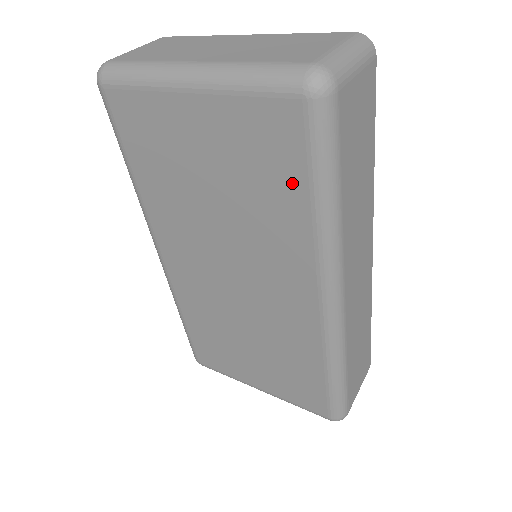
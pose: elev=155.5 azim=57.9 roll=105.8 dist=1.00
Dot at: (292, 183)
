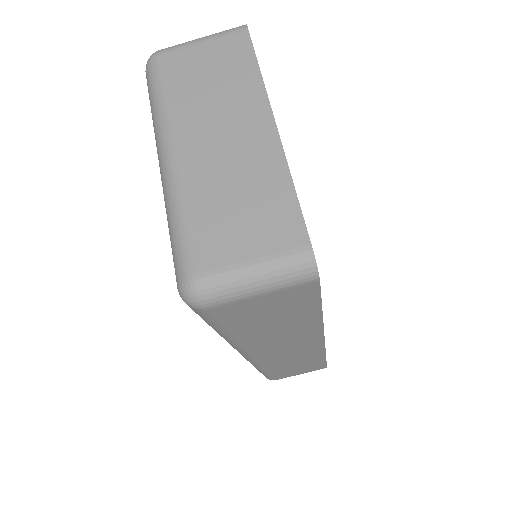
Dot at: occluded
